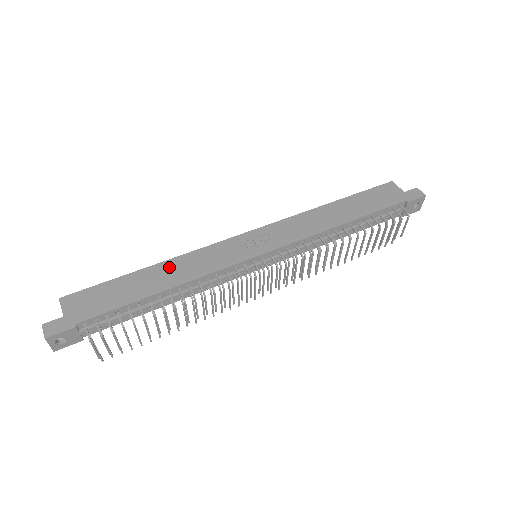
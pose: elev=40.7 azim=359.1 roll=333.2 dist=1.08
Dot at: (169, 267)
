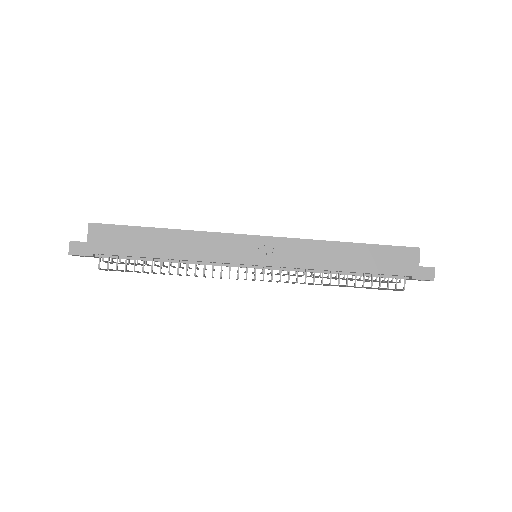
Dot at: (180, 238)
